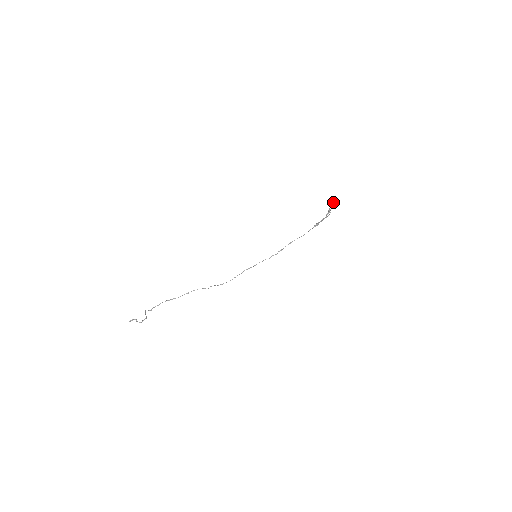
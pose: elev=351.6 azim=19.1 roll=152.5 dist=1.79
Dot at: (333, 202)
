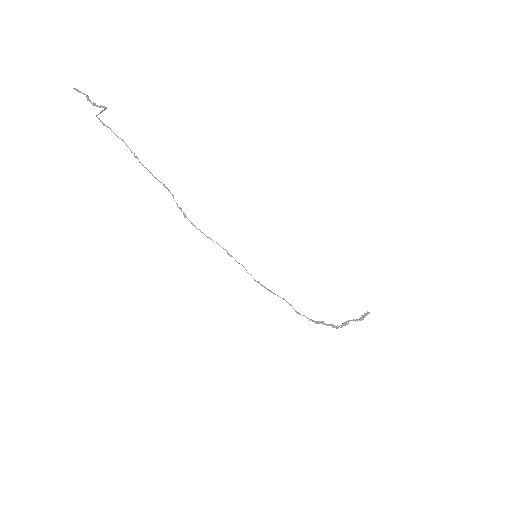
Dot at: occluded
